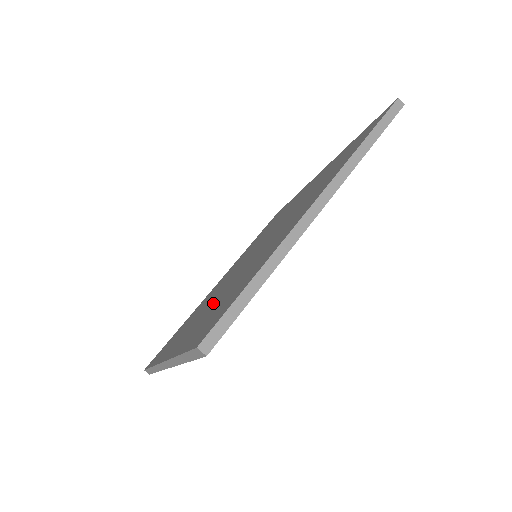
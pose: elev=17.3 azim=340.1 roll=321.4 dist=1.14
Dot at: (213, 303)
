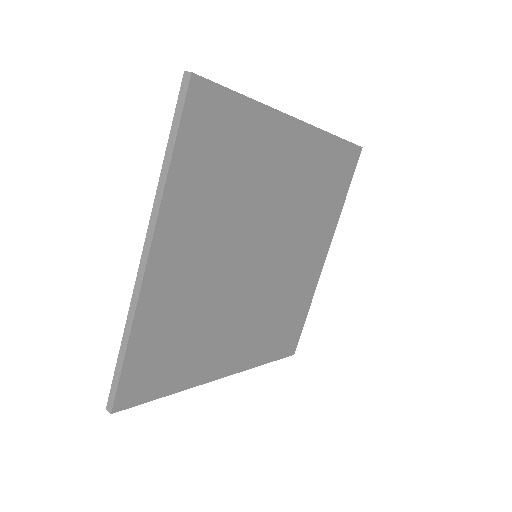
Dot at: occluded
